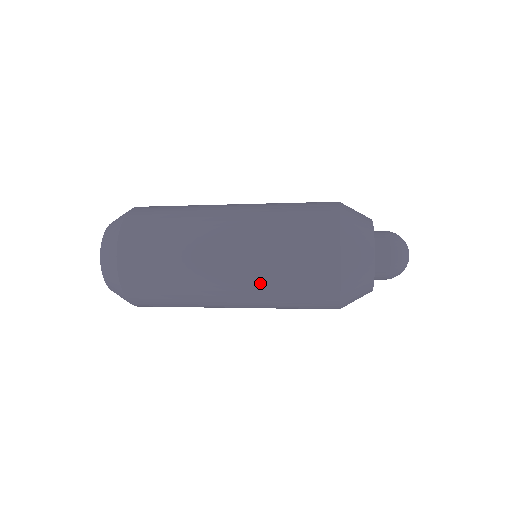
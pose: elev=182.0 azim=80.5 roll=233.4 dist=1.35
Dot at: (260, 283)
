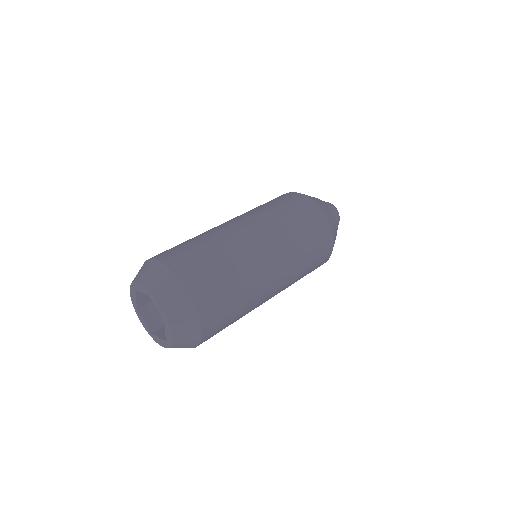
Dot at: occluded
